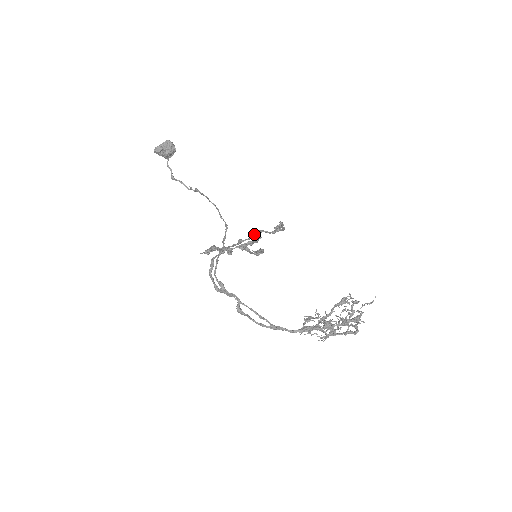
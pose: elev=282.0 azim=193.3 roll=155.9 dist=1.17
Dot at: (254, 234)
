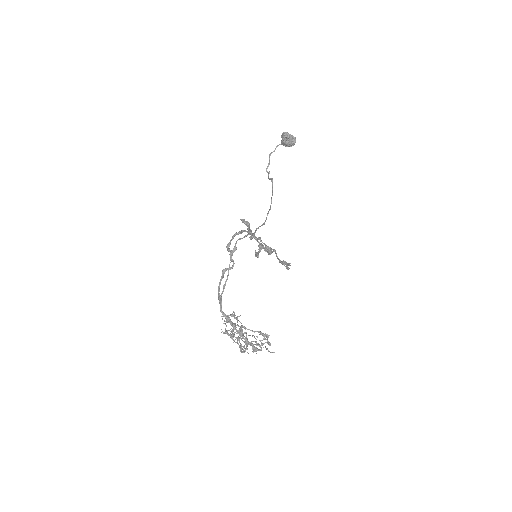
Dot at: occluded
